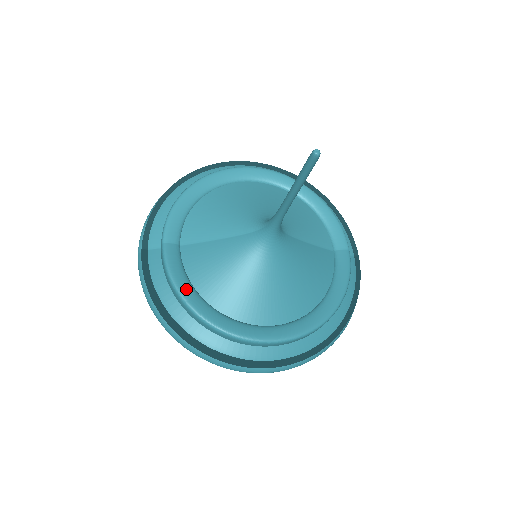
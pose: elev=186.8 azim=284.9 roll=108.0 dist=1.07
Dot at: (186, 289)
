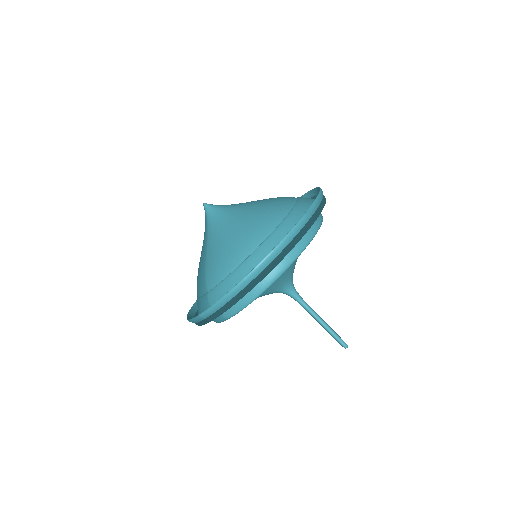
Dot at: occluded
